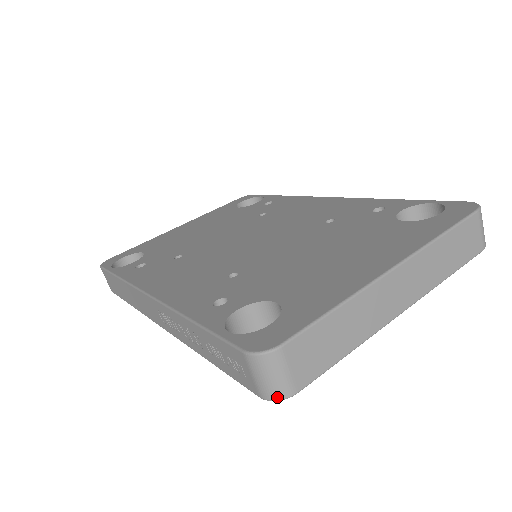
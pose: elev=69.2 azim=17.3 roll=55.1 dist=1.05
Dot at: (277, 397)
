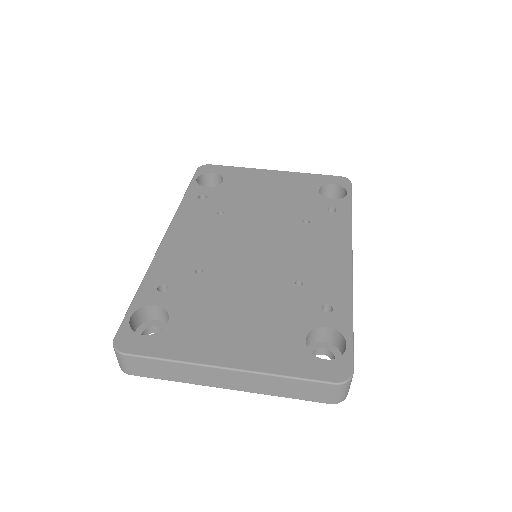
Dot at: occluded
